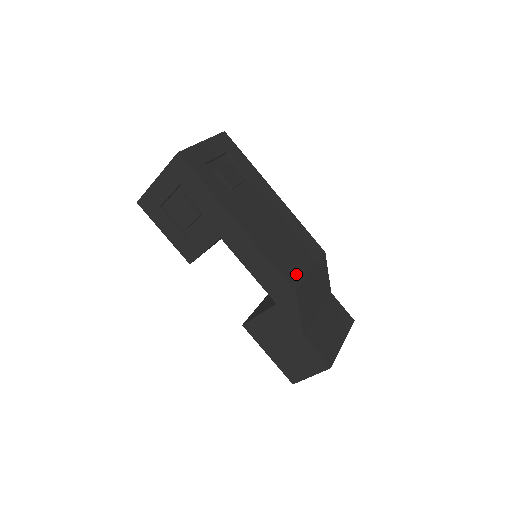
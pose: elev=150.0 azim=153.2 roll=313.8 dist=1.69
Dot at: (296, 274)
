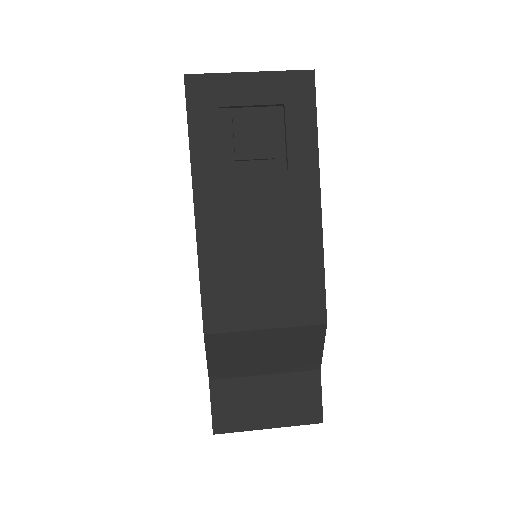
Dot at: (230, 317)
